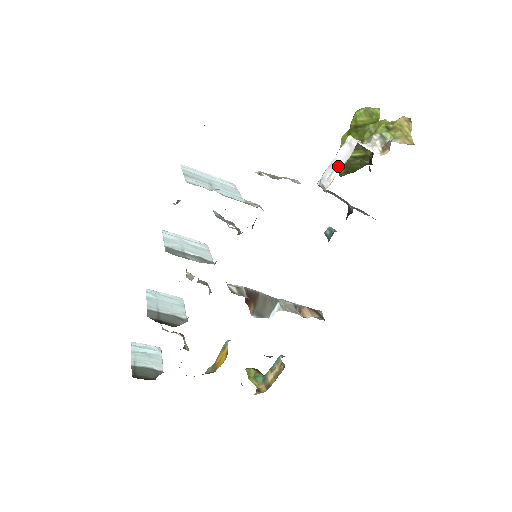
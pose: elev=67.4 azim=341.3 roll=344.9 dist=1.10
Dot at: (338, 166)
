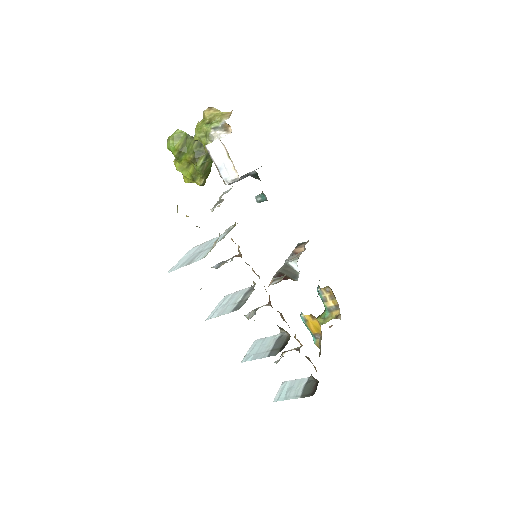
Dot at: (225, 162)
